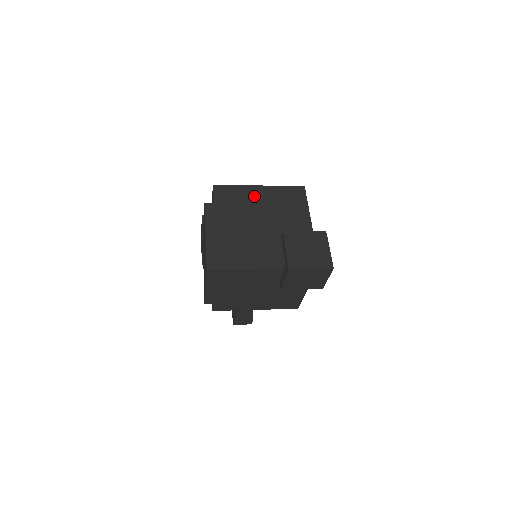
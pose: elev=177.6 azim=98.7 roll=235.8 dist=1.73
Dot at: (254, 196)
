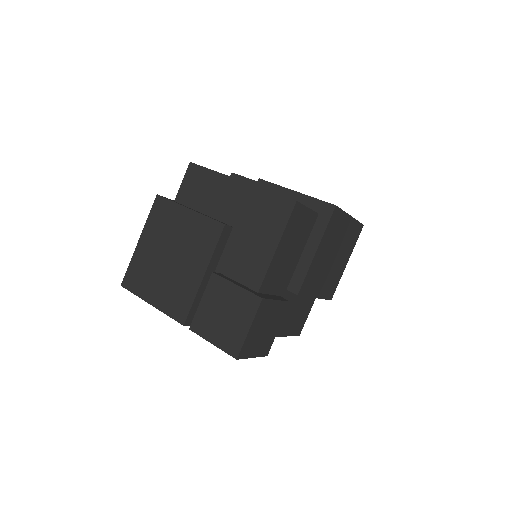
Dot at: (223, 196)
